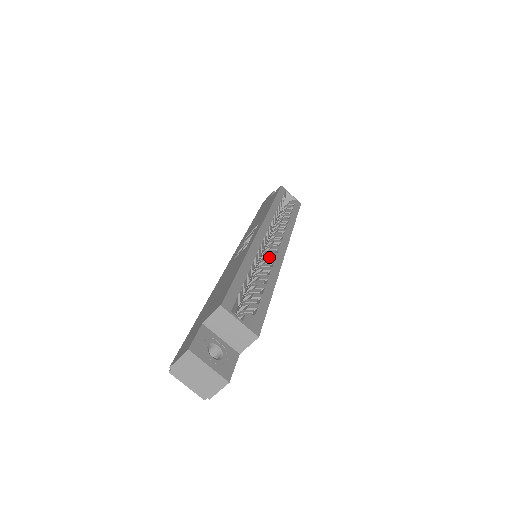
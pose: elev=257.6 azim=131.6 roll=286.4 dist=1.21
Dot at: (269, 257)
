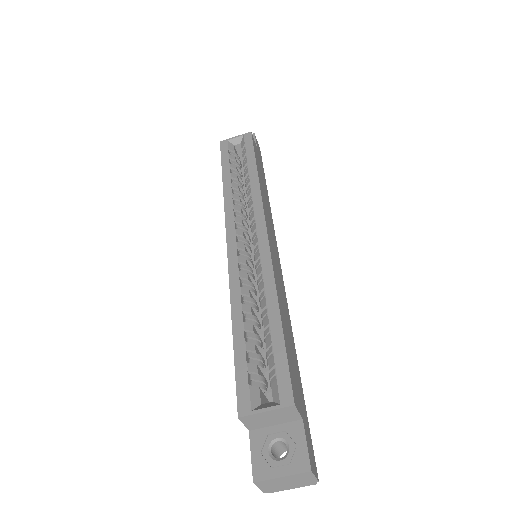
Dot at: (257, 262)
